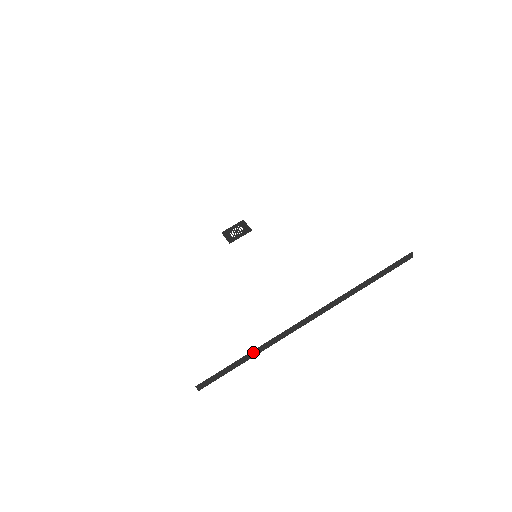
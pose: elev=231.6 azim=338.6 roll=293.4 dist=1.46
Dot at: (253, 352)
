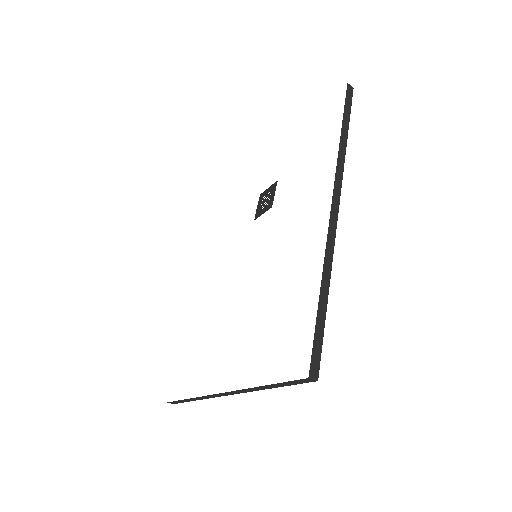
Dot at: (192, 399)
